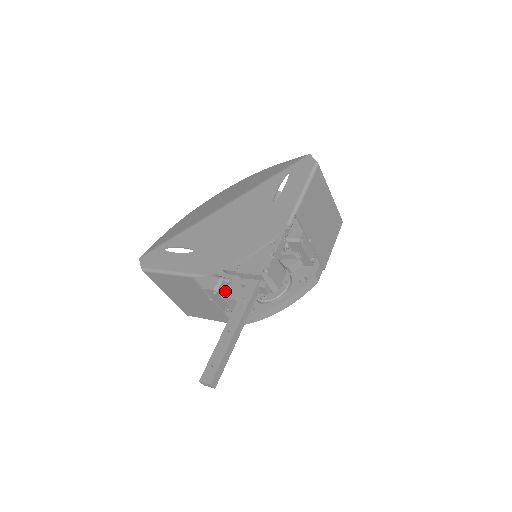
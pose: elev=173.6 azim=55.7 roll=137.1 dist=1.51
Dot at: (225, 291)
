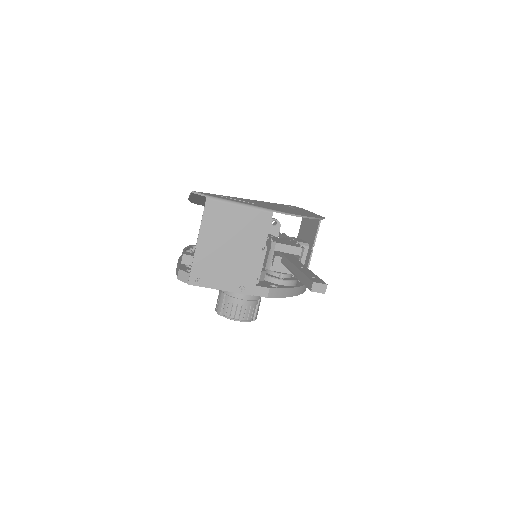
Dot at: occluded
